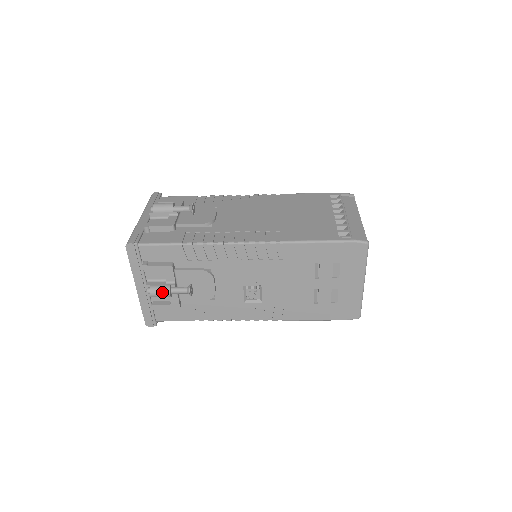
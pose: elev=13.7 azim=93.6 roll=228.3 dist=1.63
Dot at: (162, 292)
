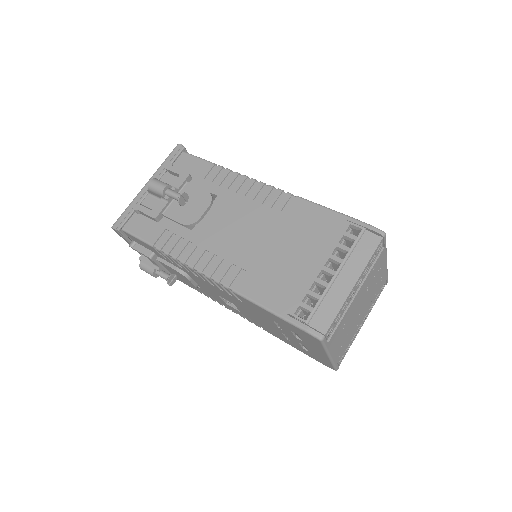
Dot at: (148, 272)
